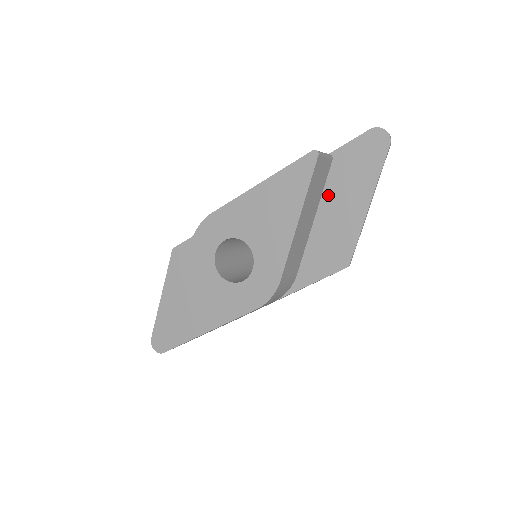
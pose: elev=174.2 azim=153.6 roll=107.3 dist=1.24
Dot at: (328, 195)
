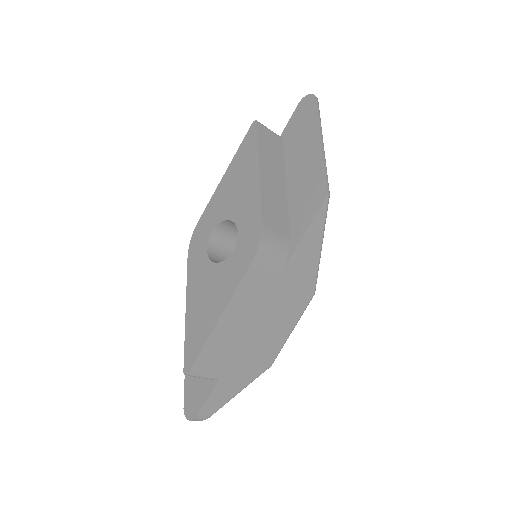
Dot at: (289, 162)
